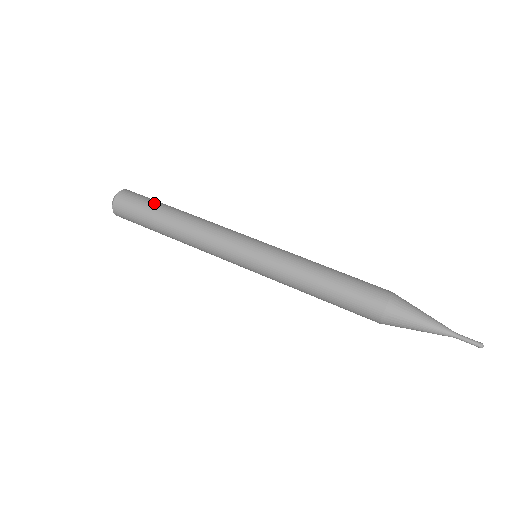
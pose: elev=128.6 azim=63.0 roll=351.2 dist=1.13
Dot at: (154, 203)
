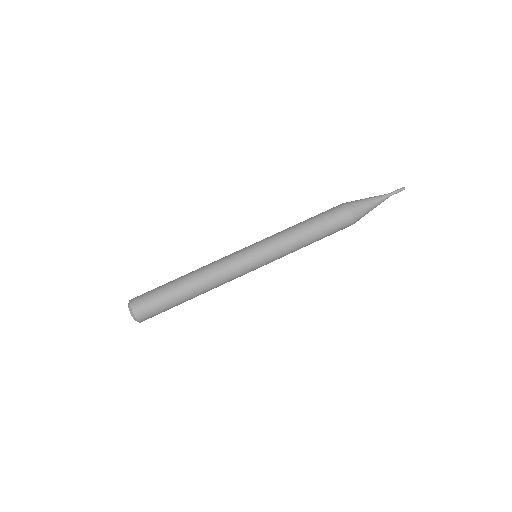
Dot at: (168, 302)
